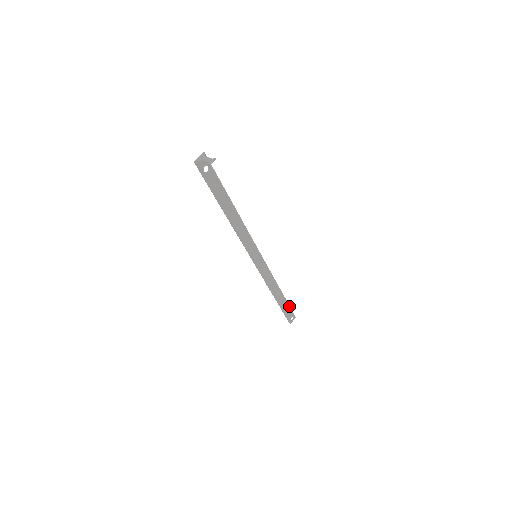
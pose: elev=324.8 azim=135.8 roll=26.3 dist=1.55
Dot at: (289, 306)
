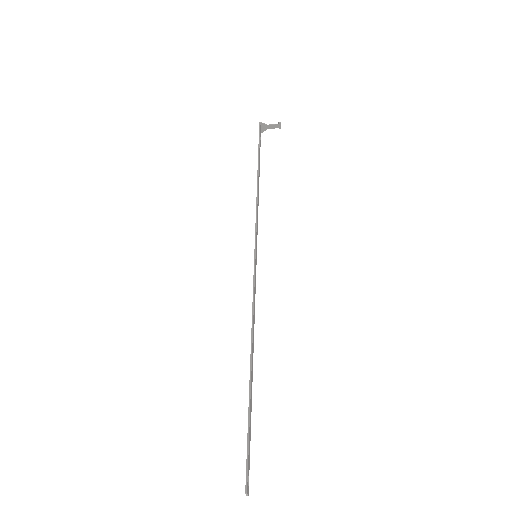
Dot at: occluded
